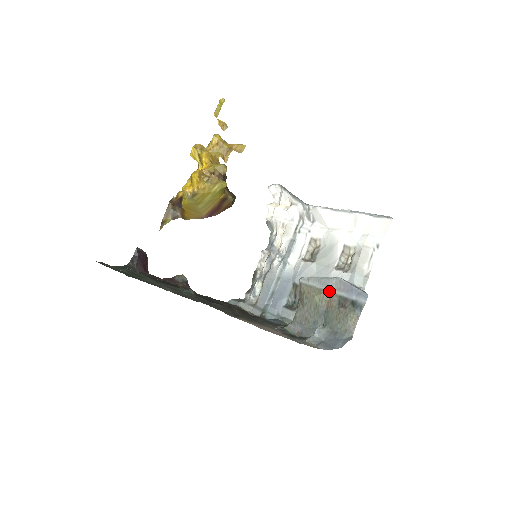
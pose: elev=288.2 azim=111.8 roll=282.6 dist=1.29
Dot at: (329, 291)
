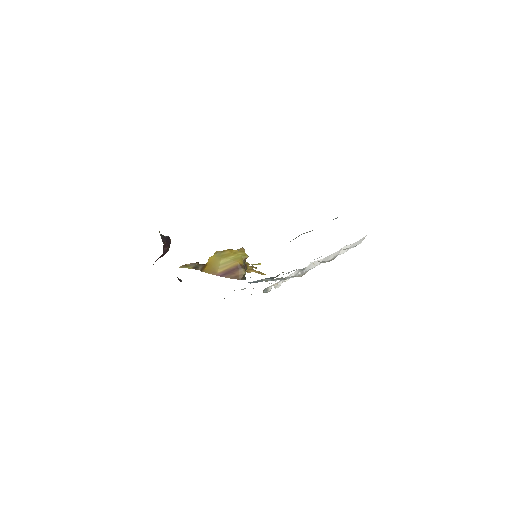
Dot at: occluded
